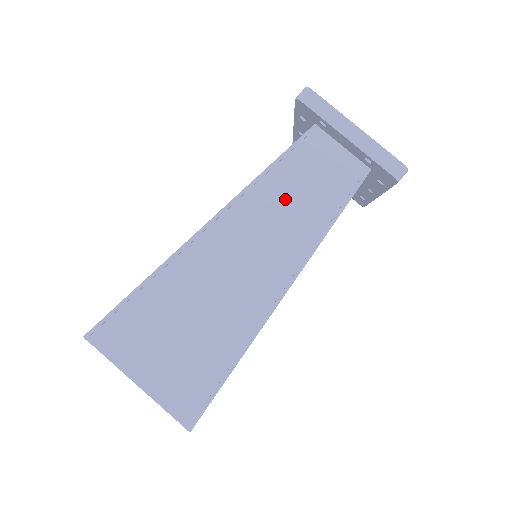
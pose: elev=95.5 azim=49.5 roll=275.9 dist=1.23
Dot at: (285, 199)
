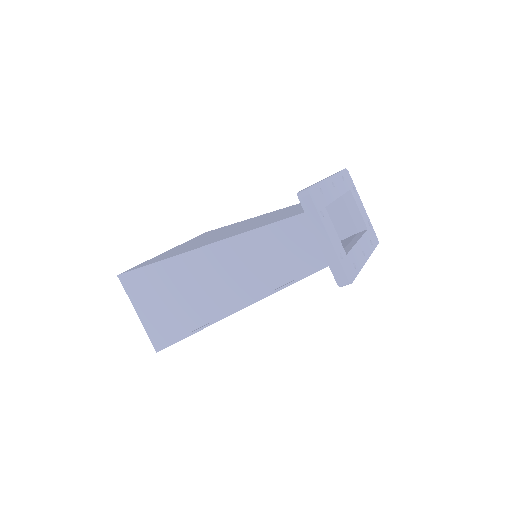
Dot at: (265, 253)
